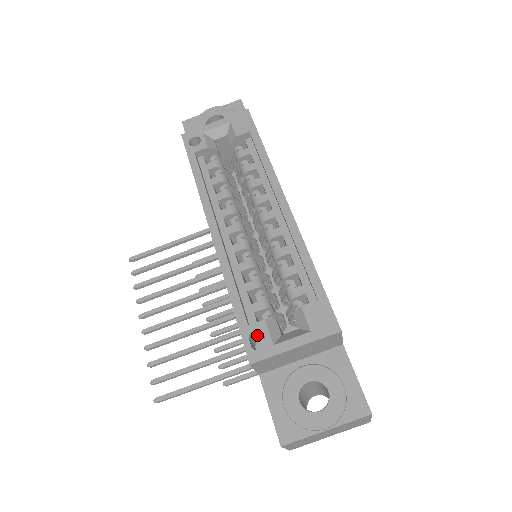
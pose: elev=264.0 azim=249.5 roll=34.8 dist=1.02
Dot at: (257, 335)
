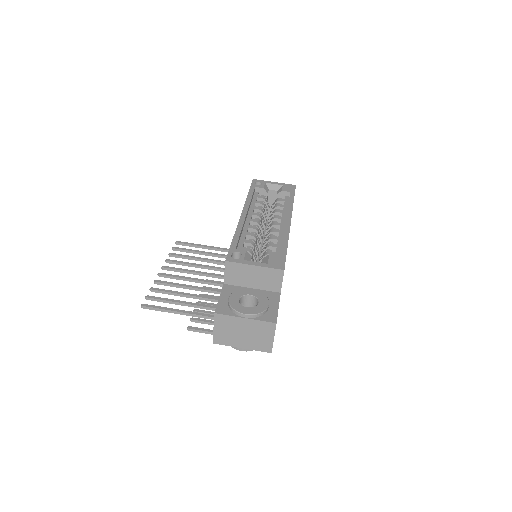
Dot at: occluded
